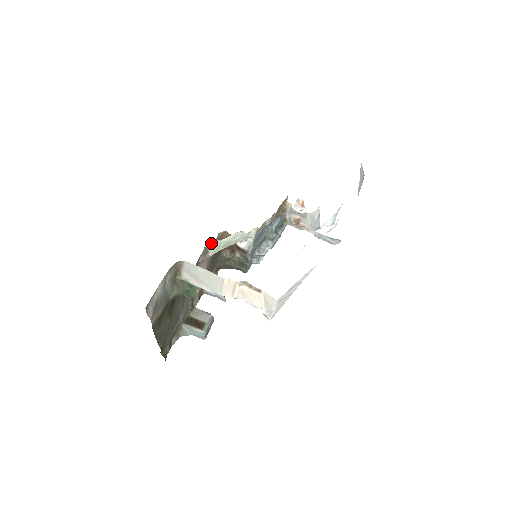
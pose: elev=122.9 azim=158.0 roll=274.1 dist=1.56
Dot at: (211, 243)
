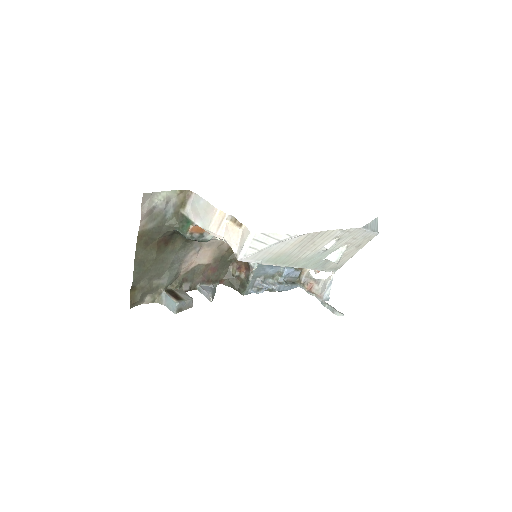
Dot at: occluded
